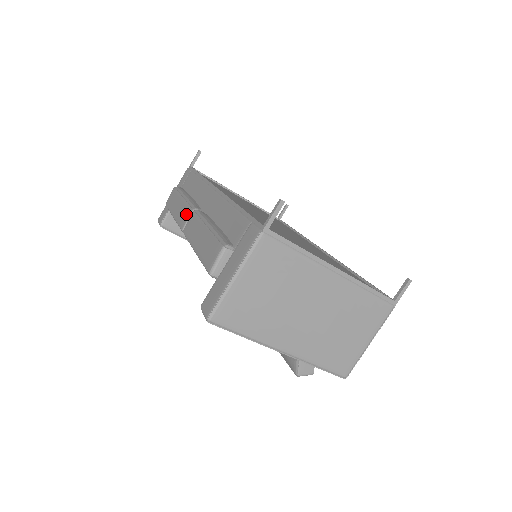
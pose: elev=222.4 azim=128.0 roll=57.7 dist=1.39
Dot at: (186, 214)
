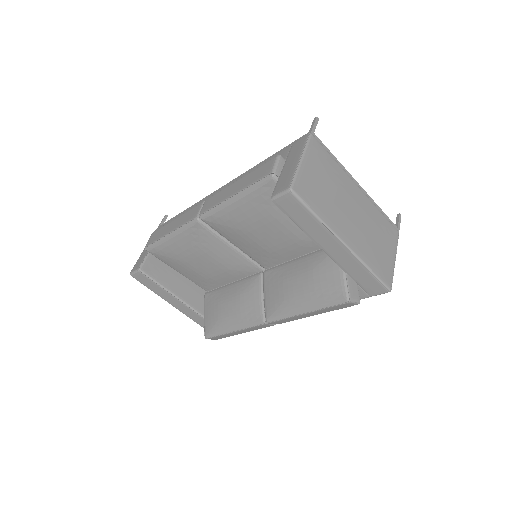
Dot at: (195, 210)
